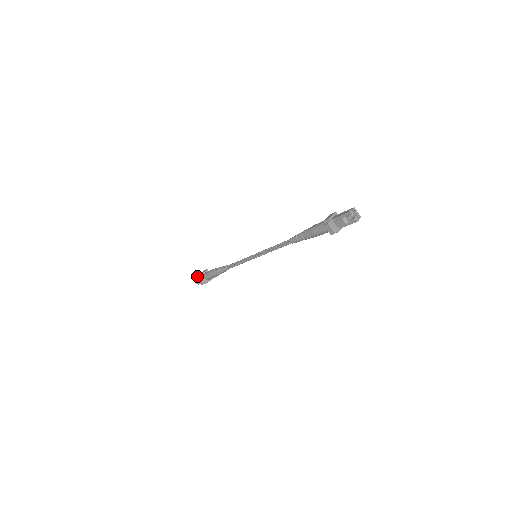
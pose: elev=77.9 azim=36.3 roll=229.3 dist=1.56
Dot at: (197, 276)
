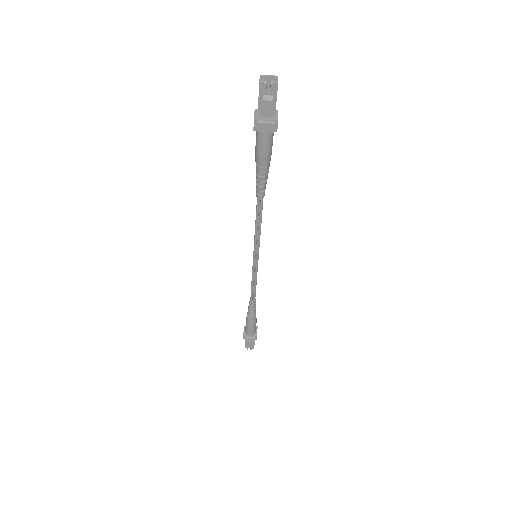
Dot at: occluded
